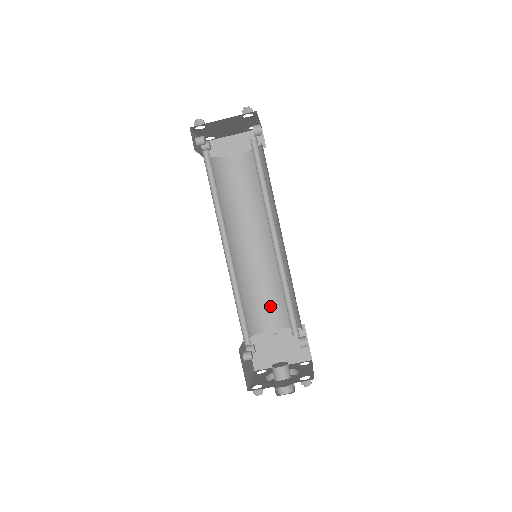
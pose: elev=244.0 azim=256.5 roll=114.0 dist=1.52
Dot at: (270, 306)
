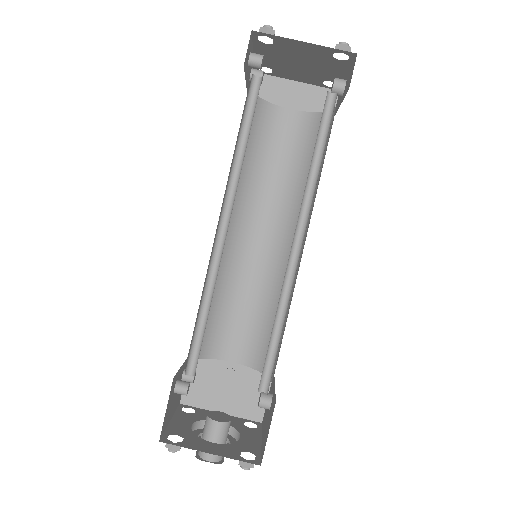
Dot at: (240, 329)
